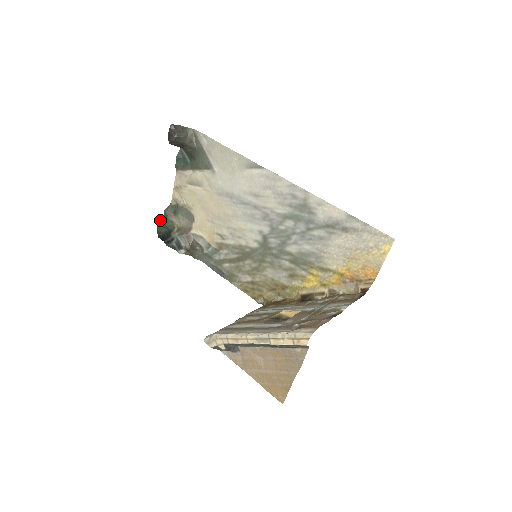
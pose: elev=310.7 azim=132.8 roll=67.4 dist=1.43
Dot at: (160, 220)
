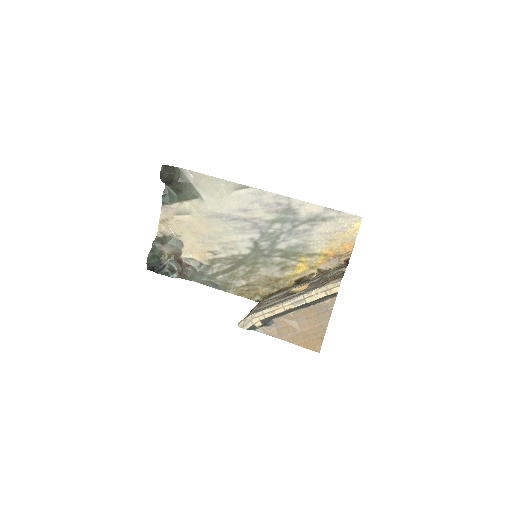
Dot at: (149, 252)
